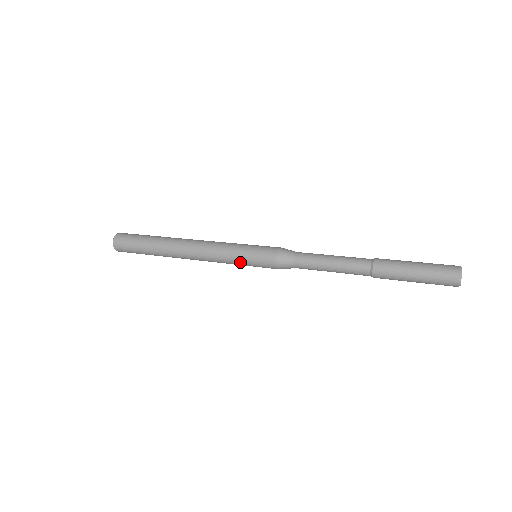
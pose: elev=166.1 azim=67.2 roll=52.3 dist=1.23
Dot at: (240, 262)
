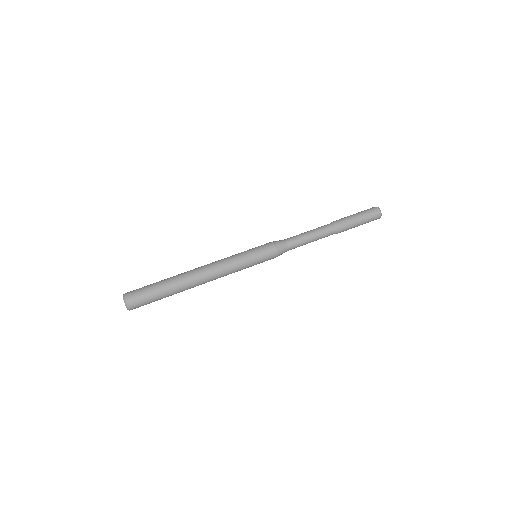
Dot at: (249, 263)
